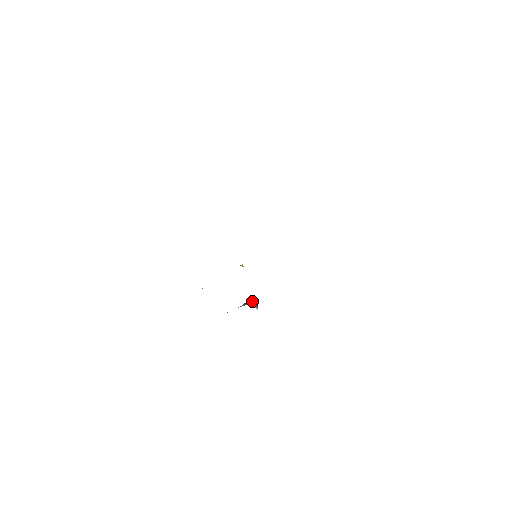
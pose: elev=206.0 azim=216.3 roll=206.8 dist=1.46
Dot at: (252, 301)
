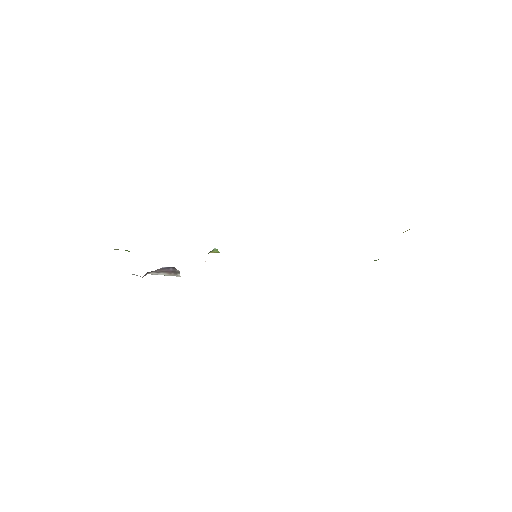
Dot at: (179, 272)
